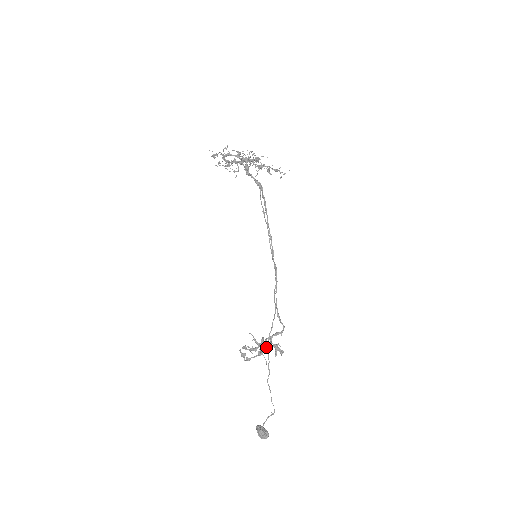
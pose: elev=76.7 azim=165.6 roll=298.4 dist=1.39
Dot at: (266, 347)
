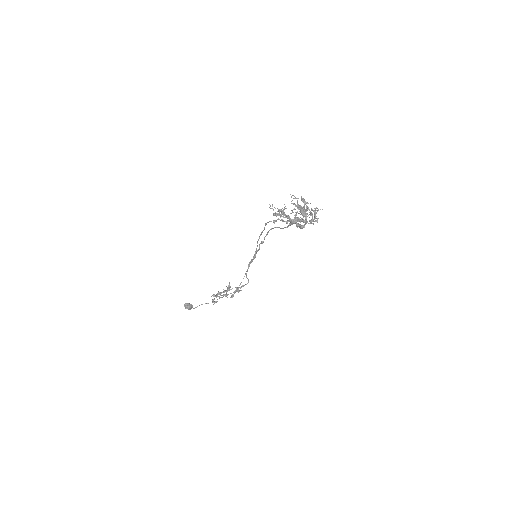
Dot at: occluded
